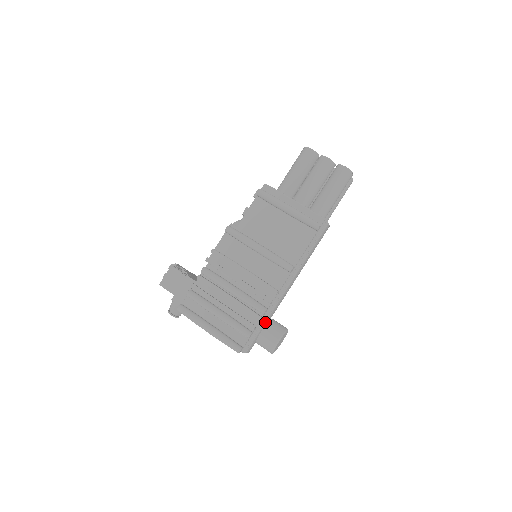
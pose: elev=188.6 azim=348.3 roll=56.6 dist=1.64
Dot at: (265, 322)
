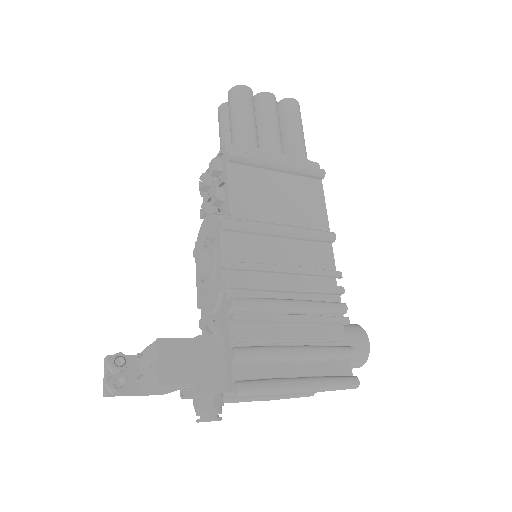
Dot at: occluded
